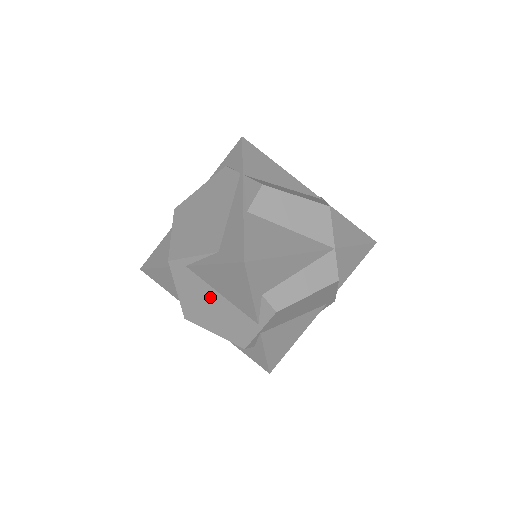
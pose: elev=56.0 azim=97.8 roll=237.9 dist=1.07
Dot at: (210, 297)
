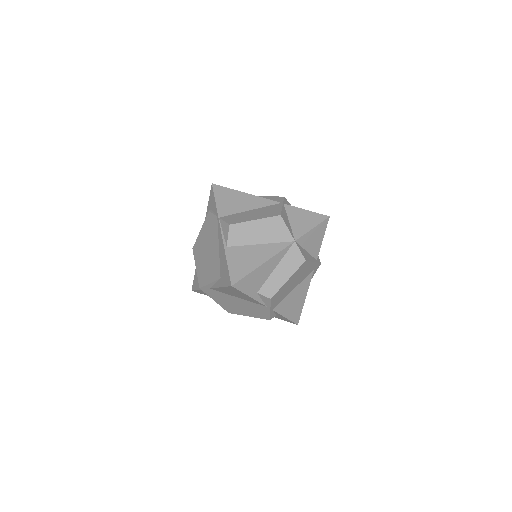
Dot at: (233, 300)
